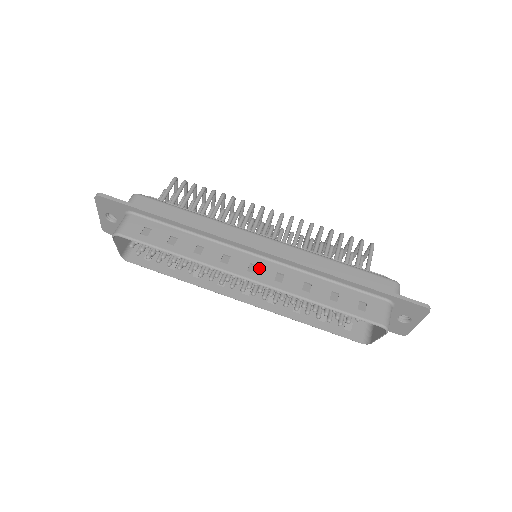
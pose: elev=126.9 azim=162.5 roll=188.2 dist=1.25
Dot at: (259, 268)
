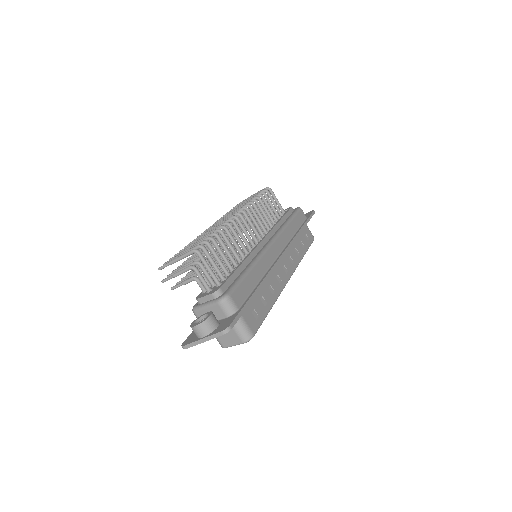
Dot at: (286, 265)
